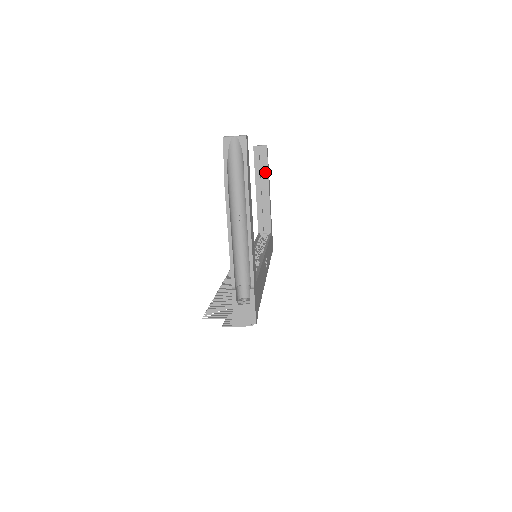
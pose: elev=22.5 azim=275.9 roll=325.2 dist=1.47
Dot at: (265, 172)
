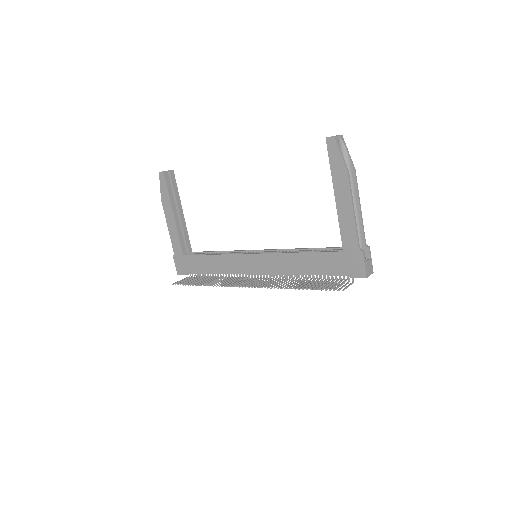
Dot at: (177, 195)
